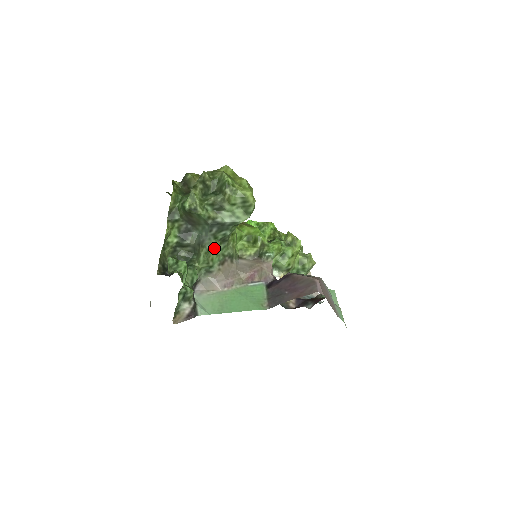
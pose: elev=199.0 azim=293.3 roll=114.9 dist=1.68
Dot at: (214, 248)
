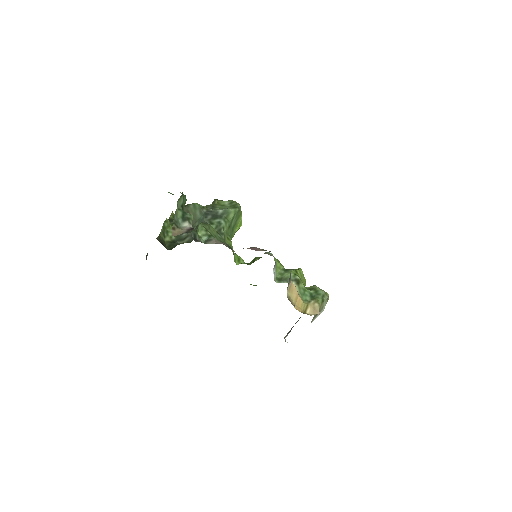
Dot at: (211, 230)
